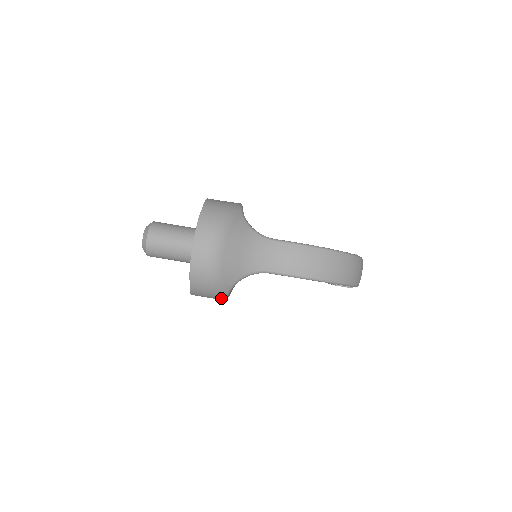
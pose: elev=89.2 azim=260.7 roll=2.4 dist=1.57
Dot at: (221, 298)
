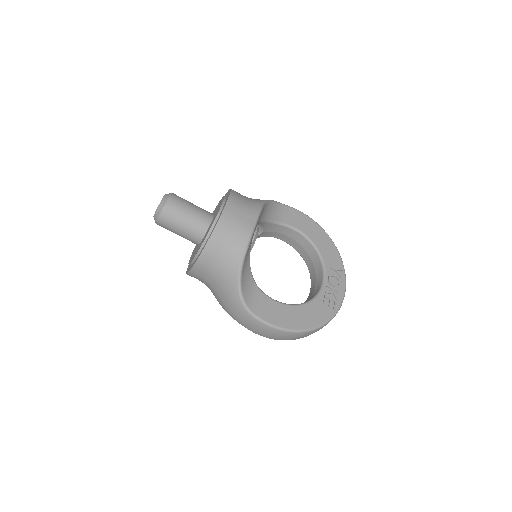
Dot at: occluded
